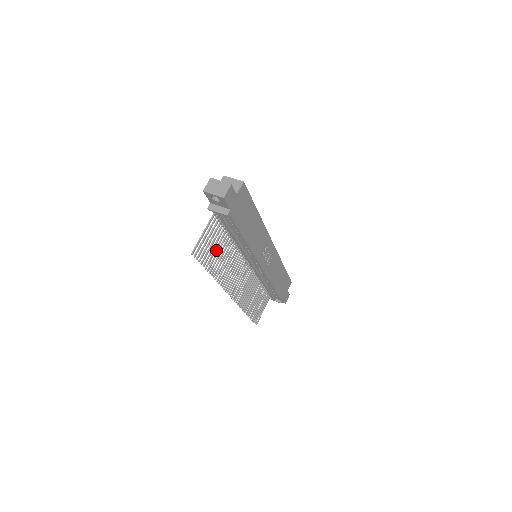
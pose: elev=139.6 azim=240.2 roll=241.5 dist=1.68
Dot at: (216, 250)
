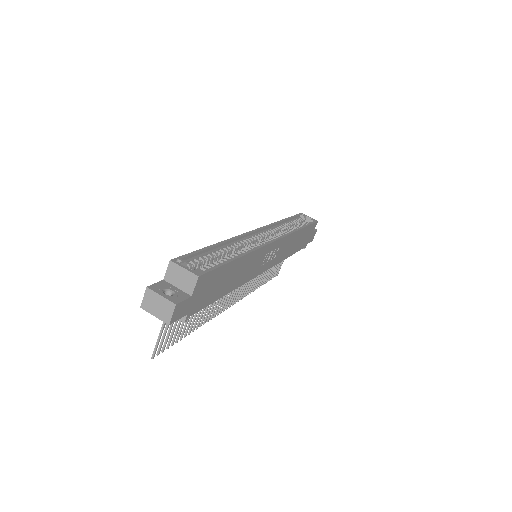
Dot at: occluded
